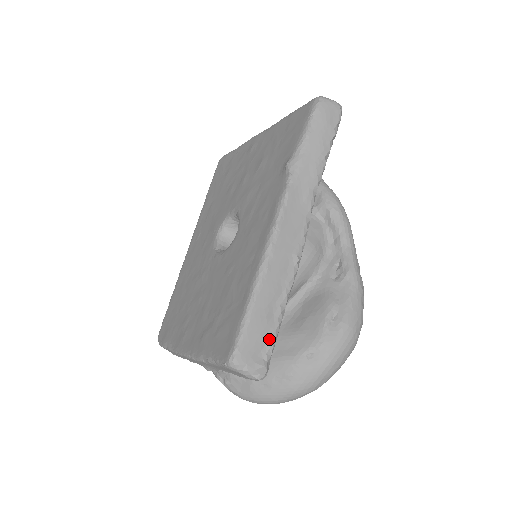
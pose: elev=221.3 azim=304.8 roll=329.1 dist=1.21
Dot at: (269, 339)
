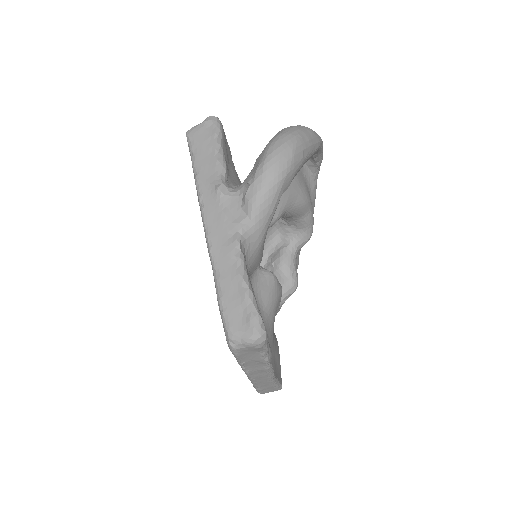
Dot at: occluded
